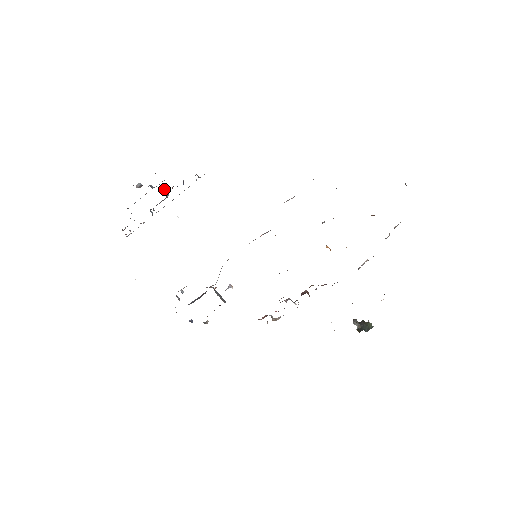
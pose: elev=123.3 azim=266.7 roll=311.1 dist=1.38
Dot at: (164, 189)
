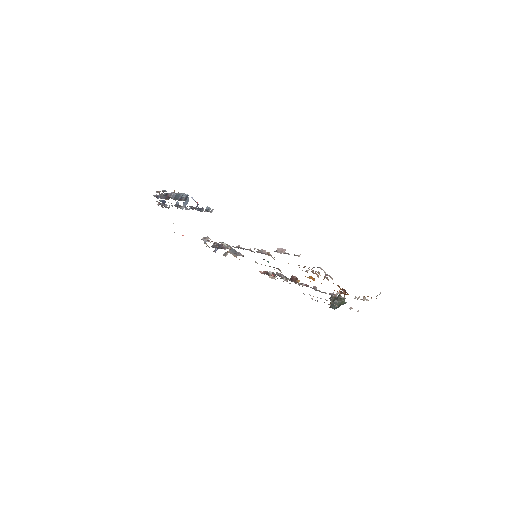
Dot at: occluded
